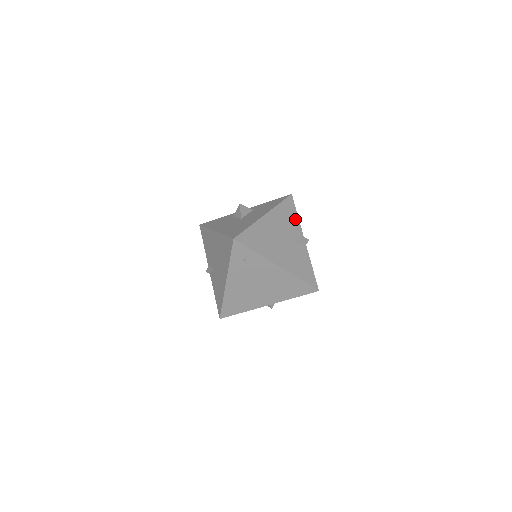
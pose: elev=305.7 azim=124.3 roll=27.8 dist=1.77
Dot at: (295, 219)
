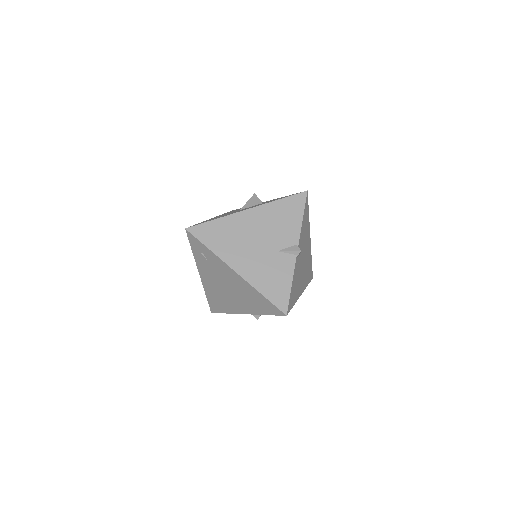
Dot at: (295, 222)
